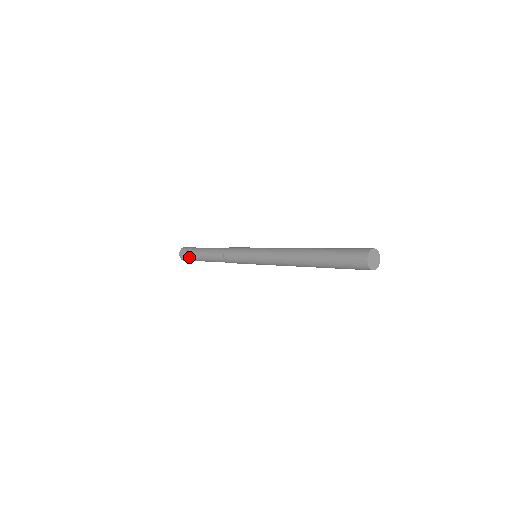
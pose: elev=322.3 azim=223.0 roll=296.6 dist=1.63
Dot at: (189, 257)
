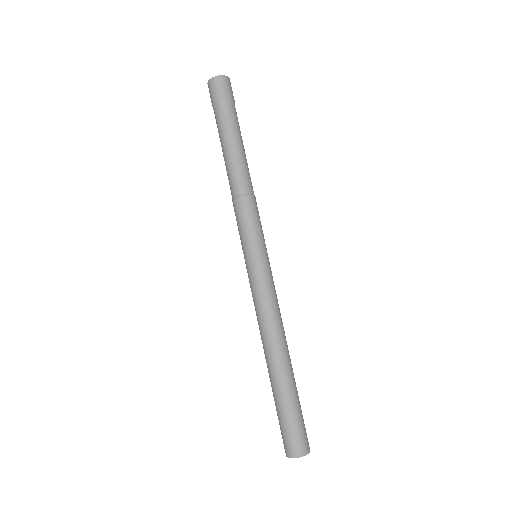
Dot at: occluded
